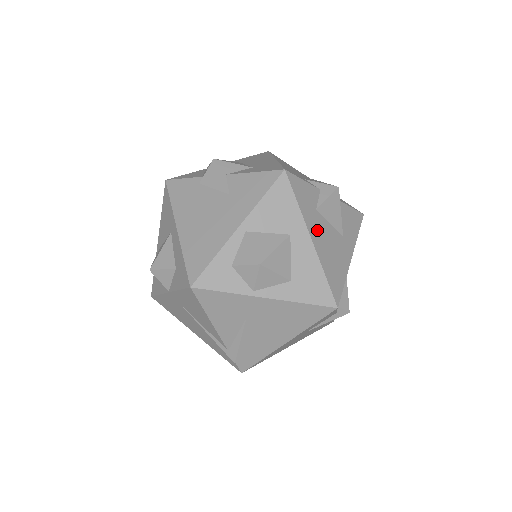
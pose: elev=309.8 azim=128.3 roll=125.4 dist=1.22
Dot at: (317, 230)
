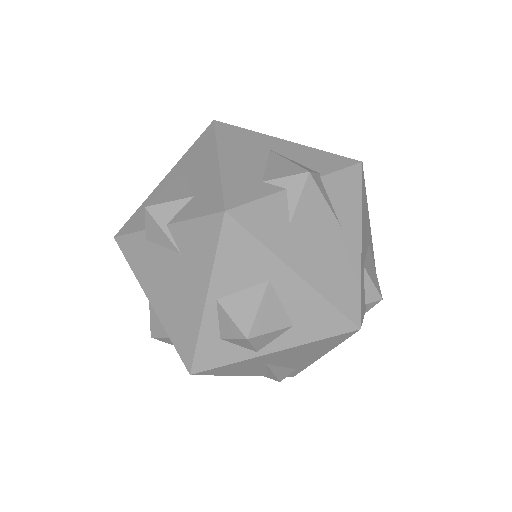
Dot at: (300, 253)
